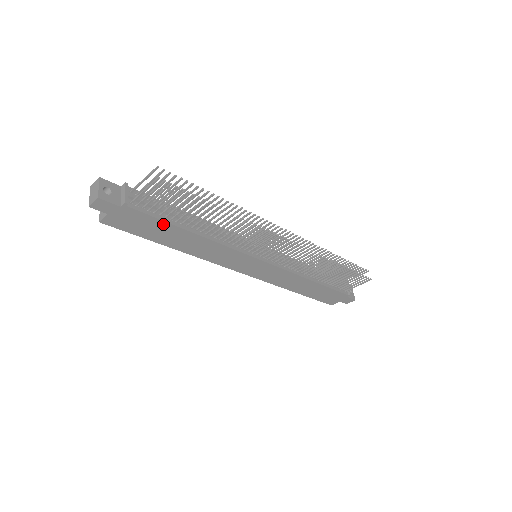
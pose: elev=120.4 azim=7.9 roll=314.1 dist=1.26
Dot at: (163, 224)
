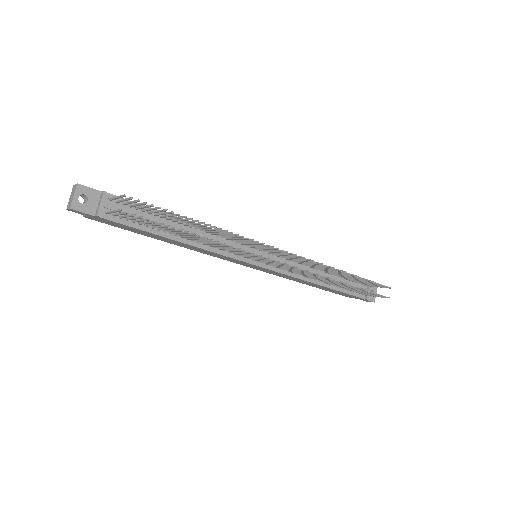
Dot at: (142, 231)
